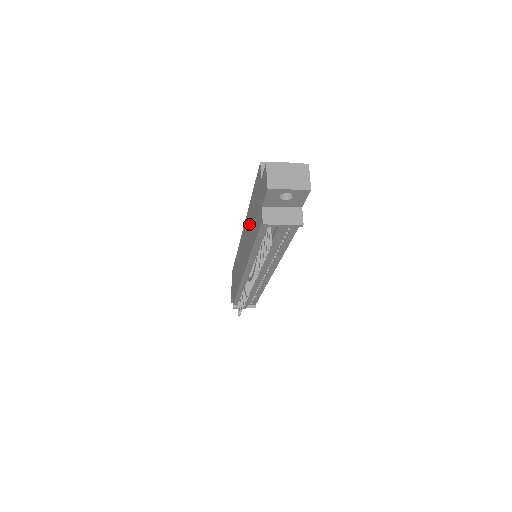
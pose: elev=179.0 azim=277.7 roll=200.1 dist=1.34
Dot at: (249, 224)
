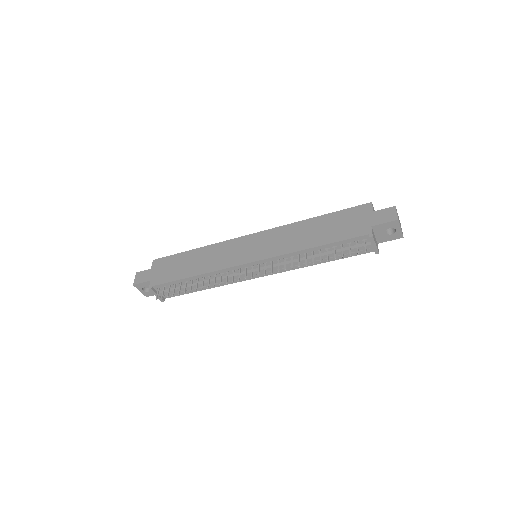
Dot at: (305, 230)
